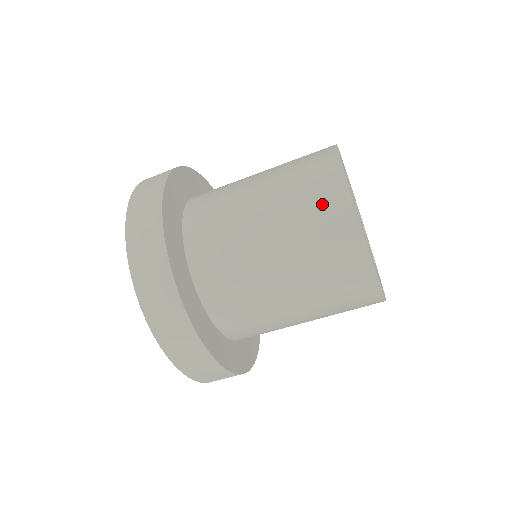
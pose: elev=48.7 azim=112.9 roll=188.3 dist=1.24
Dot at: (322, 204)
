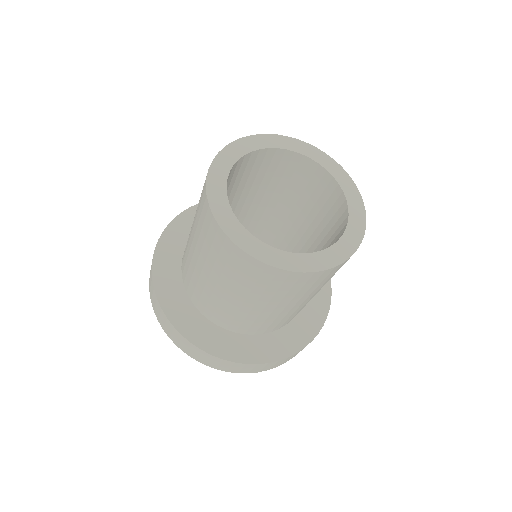
Dot at: occluded
